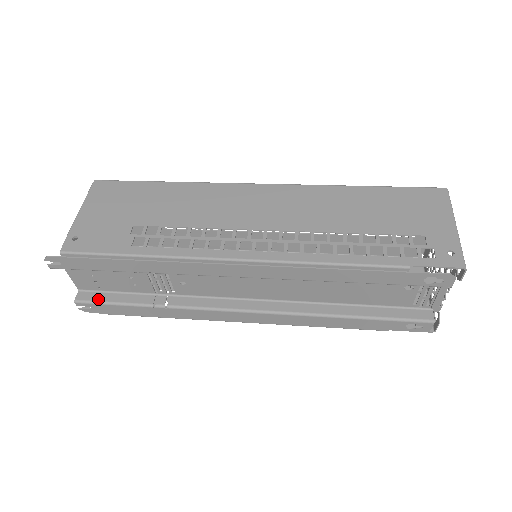
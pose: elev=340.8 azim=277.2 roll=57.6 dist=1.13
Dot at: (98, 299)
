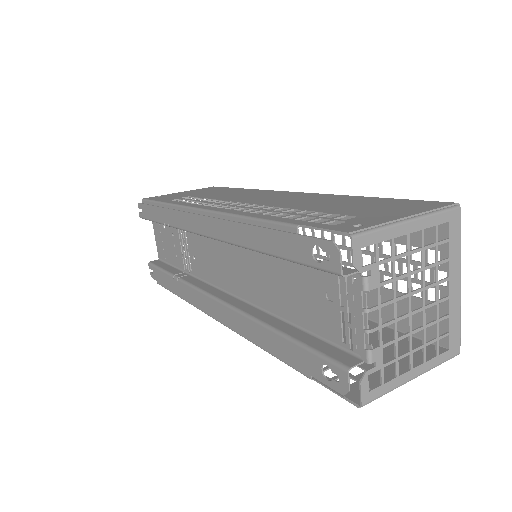
Dot at: (158, 264)
